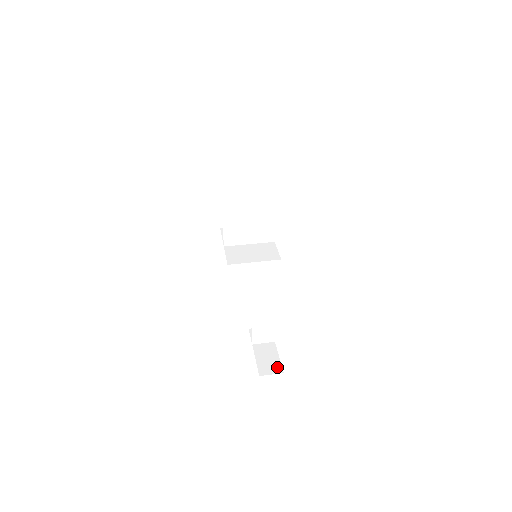
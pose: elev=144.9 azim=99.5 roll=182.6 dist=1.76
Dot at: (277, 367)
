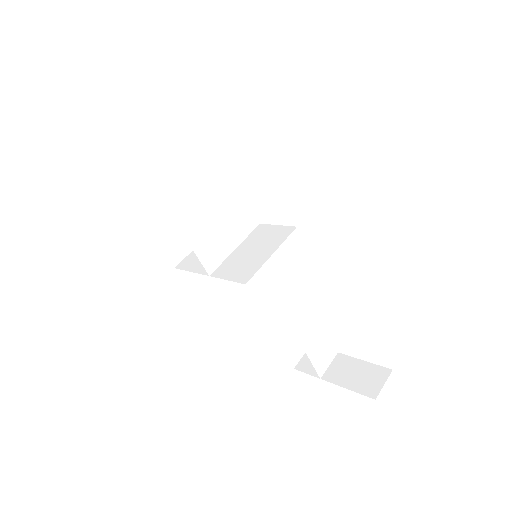
Dot at: (378, 372)
